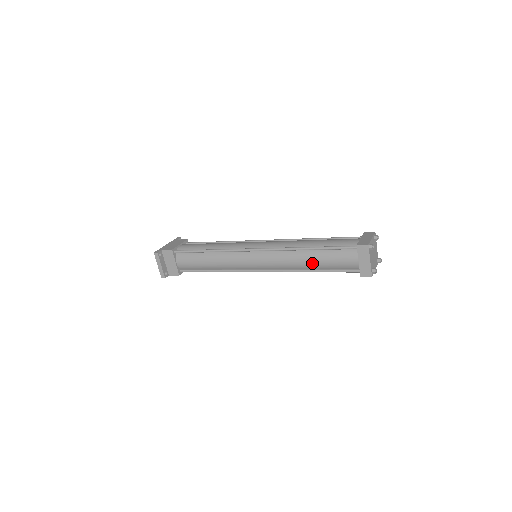
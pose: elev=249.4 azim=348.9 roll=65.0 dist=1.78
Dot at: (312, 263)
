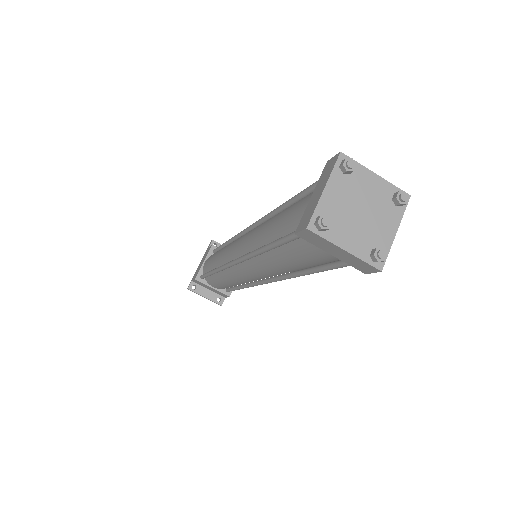
Dot at: (290, 267)
